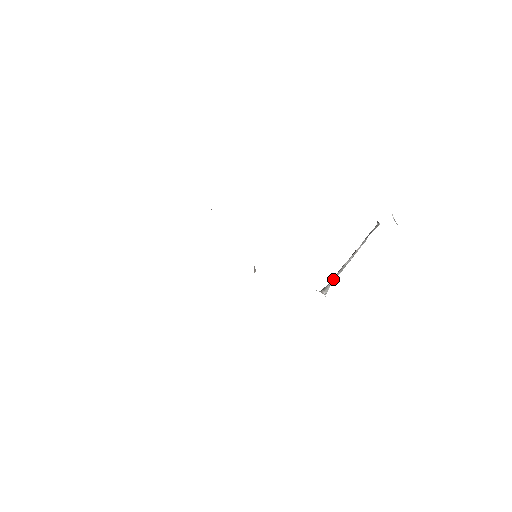
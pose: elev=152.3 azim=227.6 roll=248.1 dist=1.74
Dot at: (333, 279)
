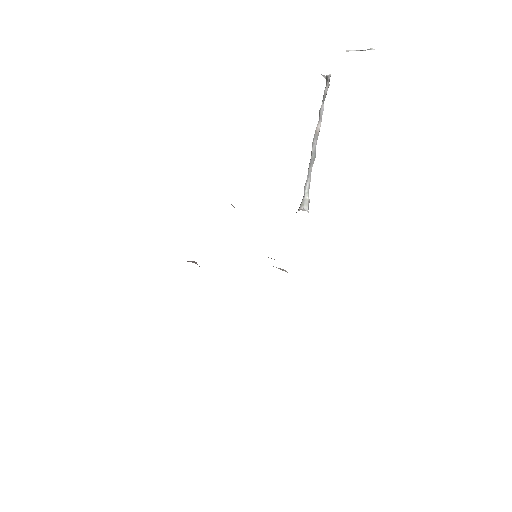
Dot at: (305, 184)
